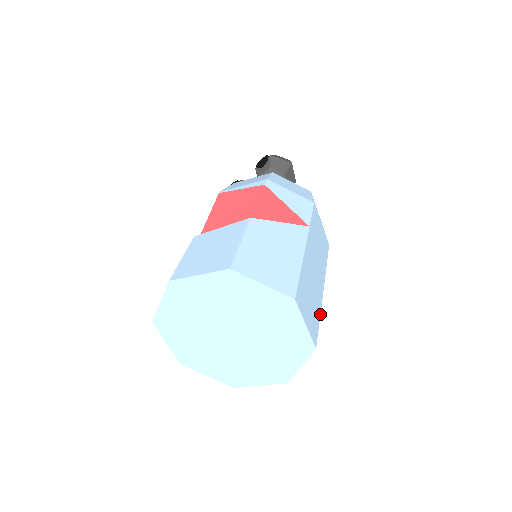
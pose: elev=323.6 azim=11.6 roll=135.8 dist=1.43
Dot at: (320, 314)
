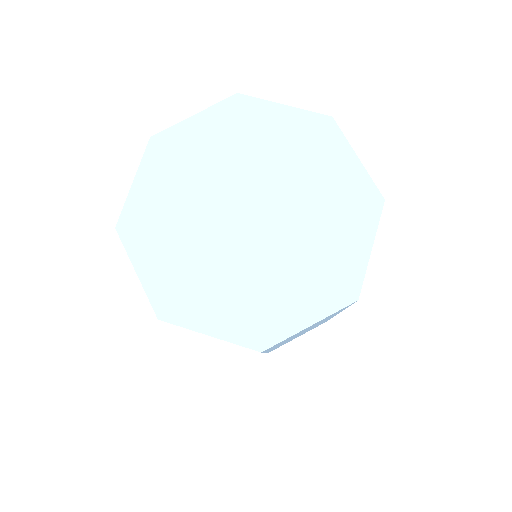
Dot at: occluded
